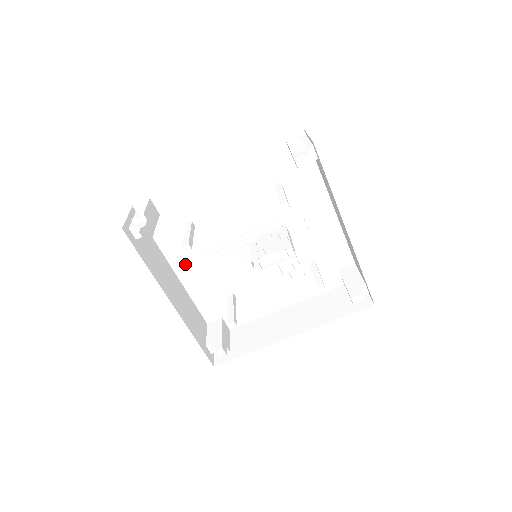
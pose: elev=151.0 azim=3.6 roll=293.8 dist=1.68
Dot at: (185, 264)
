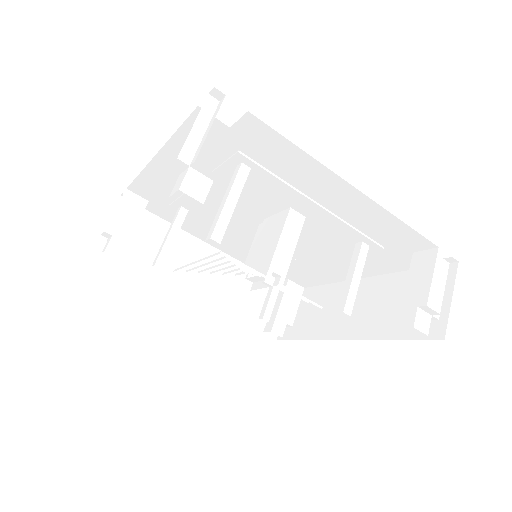
Dot at: occluded
